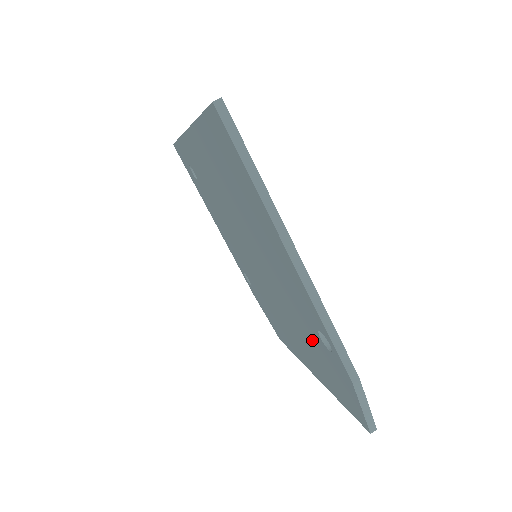
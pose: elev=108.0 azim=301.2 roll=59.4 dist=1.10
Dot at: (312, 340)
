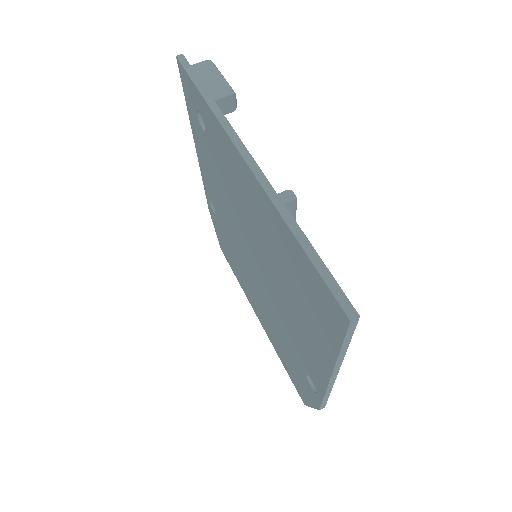
Dot at: (290, 351)
